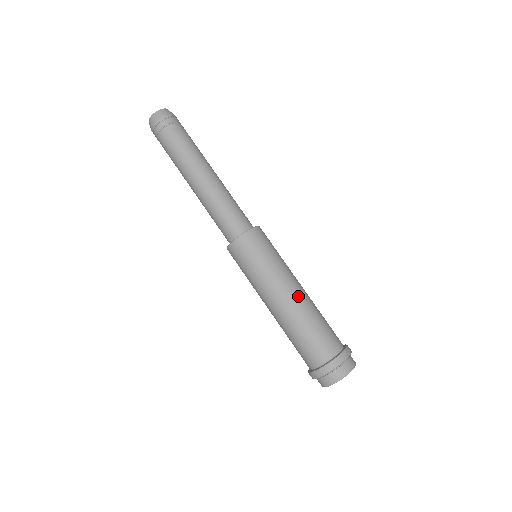
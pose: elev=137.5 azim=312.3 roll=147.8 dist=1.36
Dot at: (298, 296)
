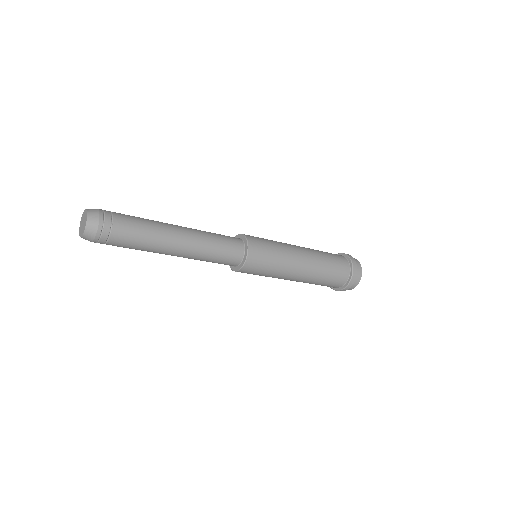
Dot at: (307, 269)
